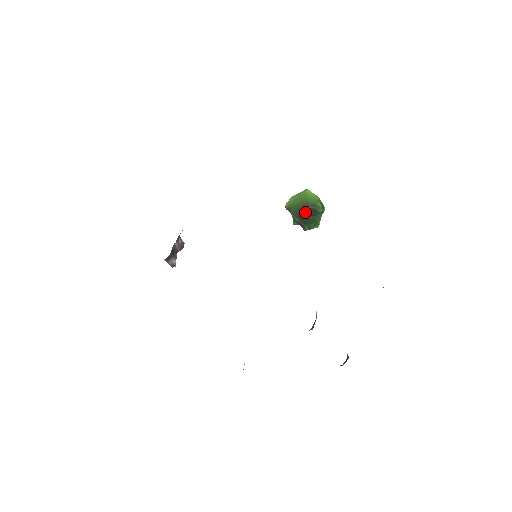
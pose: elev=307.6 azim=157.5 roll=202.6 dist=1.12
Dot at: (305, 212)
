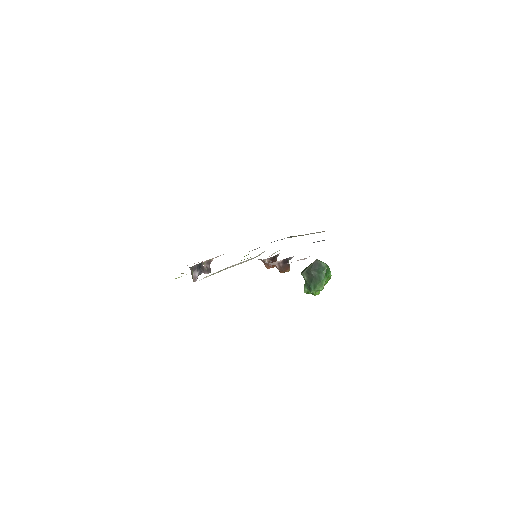
Dot at: (312, 265)
